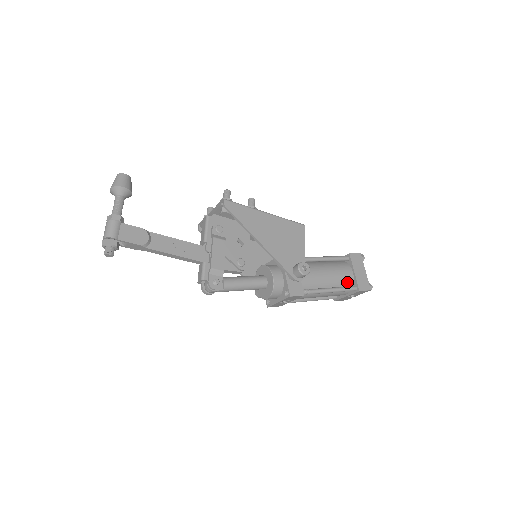
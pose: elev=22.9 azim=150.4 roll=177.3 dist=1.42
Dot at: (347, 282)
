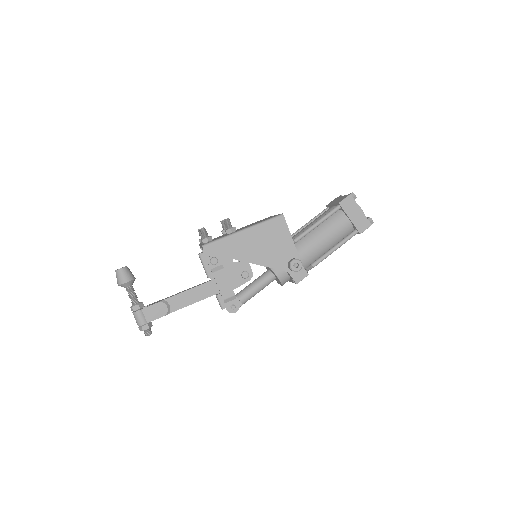
Dot at: (346, 231)
